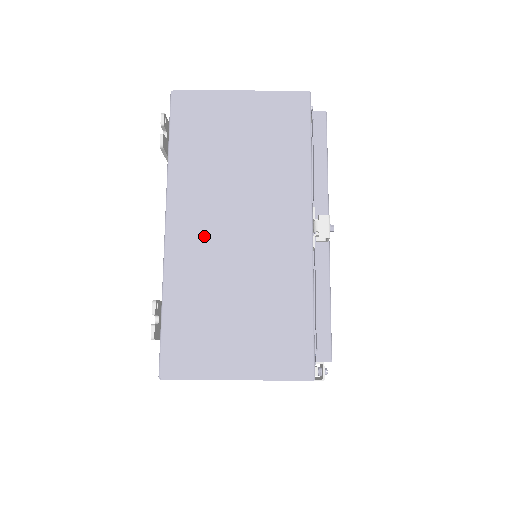
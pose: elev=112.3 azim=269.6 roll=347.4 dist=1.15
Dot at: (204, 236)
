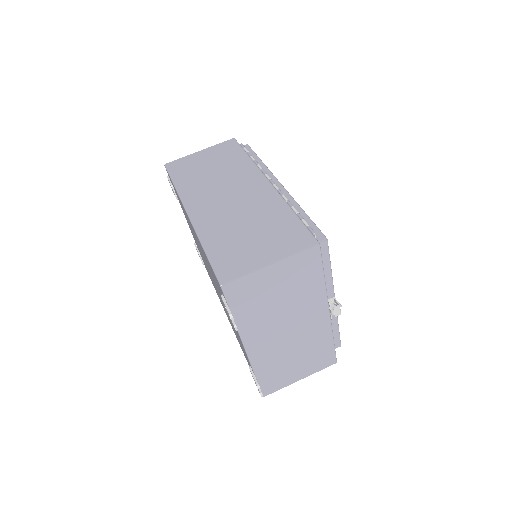
Dot at: (269, 343)
